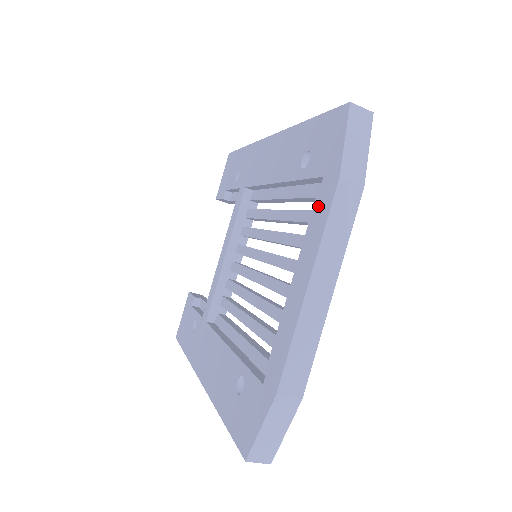
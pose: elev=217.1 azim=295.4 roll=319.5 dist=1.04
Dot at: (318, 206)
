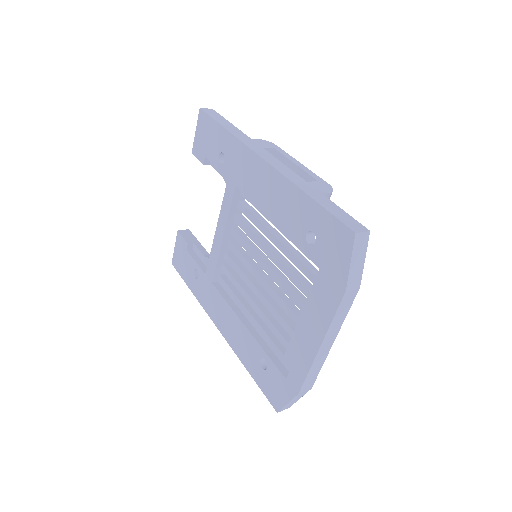
Dot at: (326, 295)
